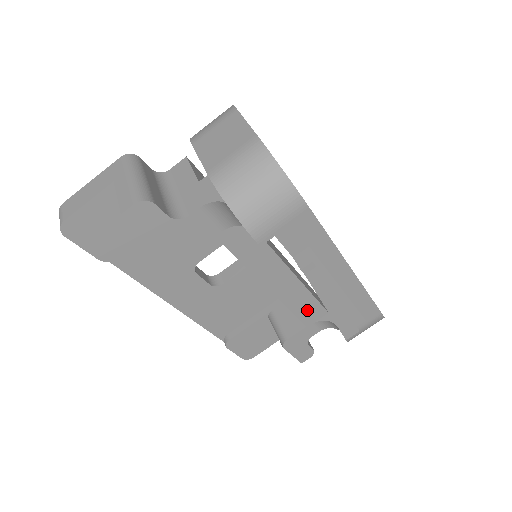
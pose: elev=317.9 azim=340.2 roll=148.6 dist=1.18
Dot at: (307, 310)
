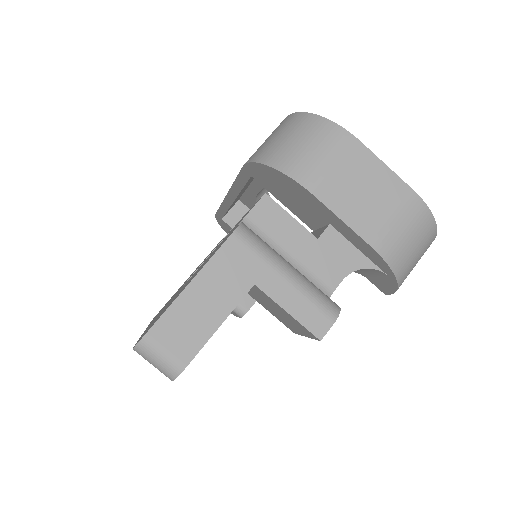
Dot at: occluded
